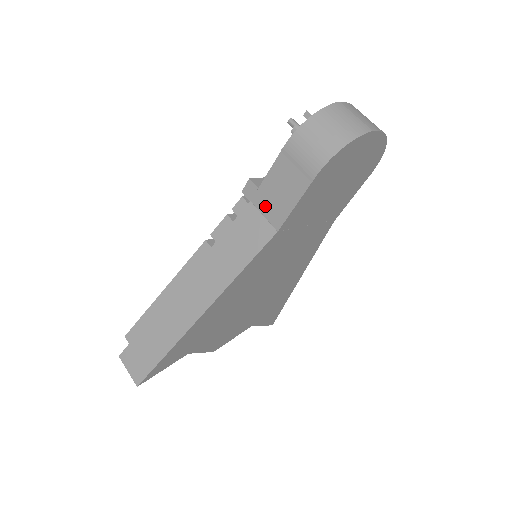
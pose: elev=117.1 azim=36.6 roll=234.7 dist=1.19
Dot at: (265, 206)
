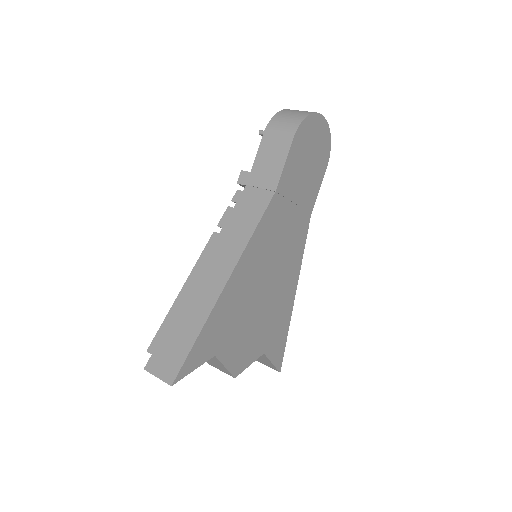
Dot at: (260, 180)
